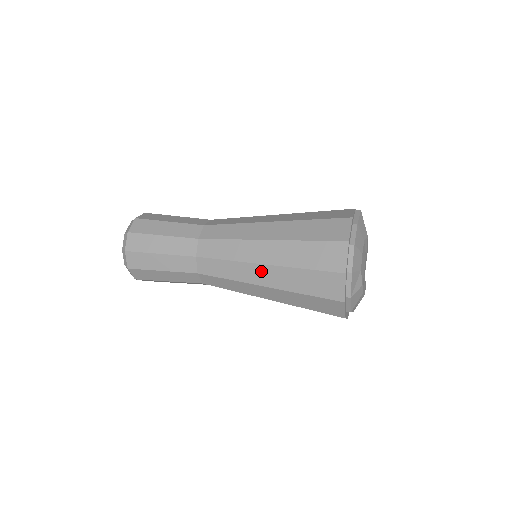
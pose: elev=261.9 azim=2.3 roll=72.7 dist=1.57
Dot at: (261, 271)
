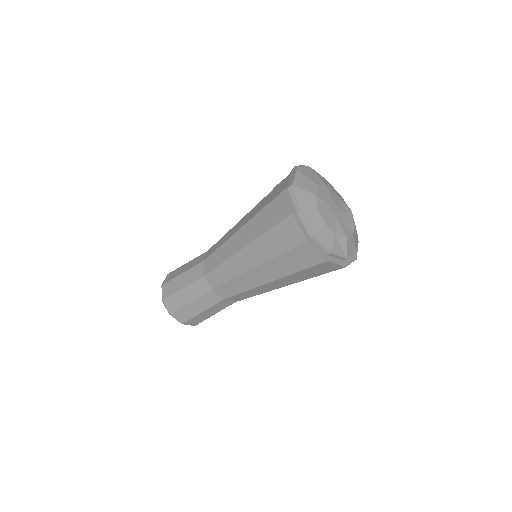
Dot at: (271, 285)
